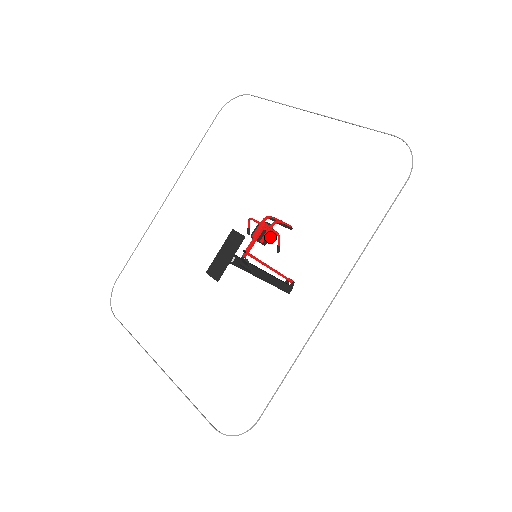
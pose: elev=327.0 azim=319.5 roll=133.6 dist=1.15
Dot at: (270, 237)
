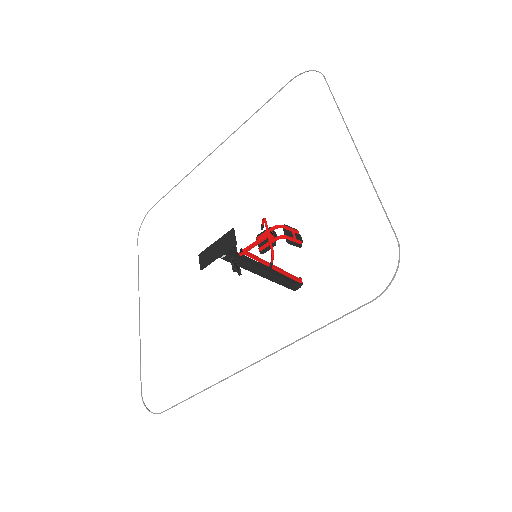
Dot at: (269, 249)
